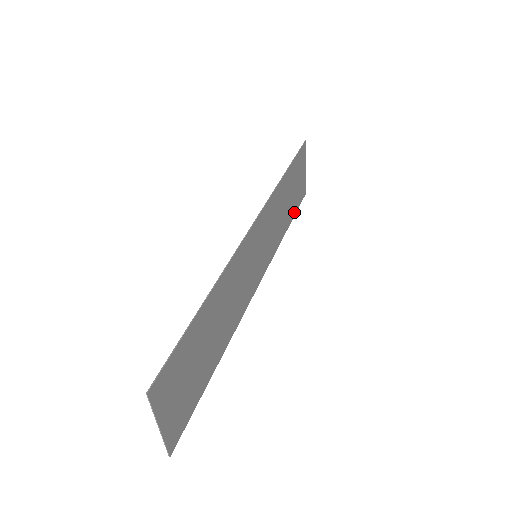
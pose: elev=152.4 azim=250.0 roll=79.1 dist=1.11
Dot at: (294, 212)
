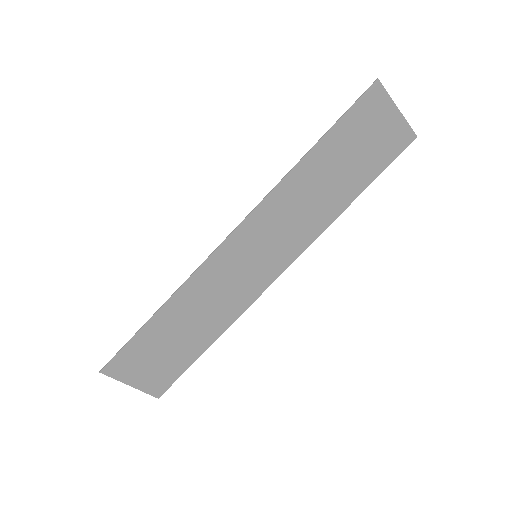
Dot at: (372, 175)
